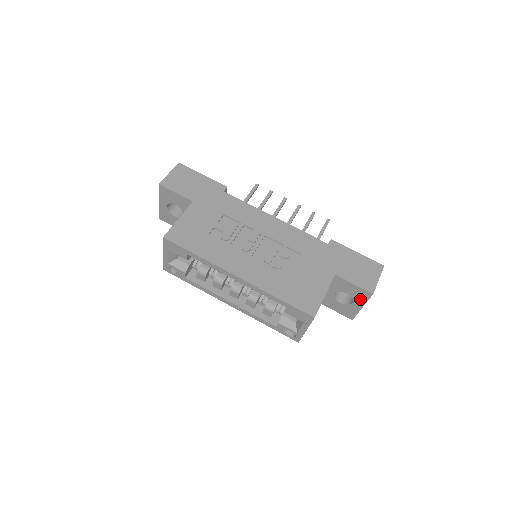
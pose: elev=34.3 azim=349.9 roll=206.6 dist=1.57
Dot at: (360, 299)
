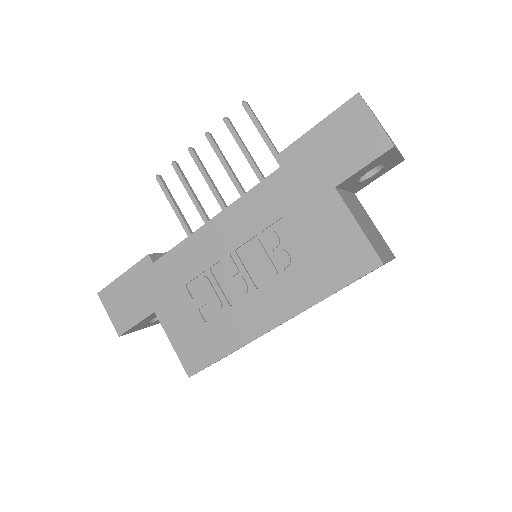
Dot at: (388, 158)
